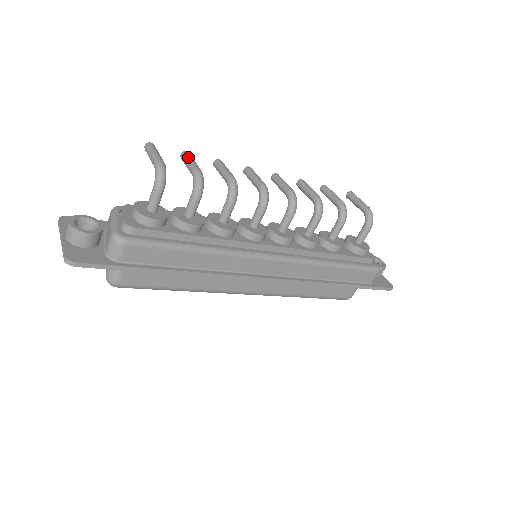
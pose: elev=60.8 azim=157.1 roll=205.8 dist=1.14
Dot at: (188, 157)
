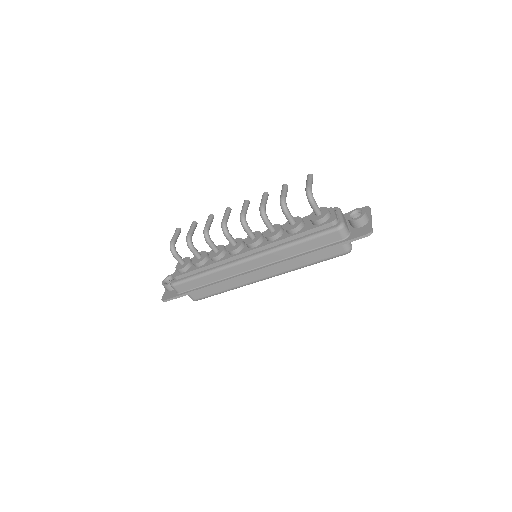
Dot at: (190, 227)
